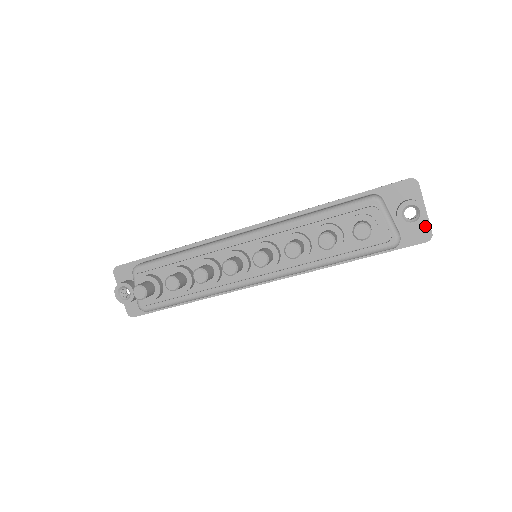
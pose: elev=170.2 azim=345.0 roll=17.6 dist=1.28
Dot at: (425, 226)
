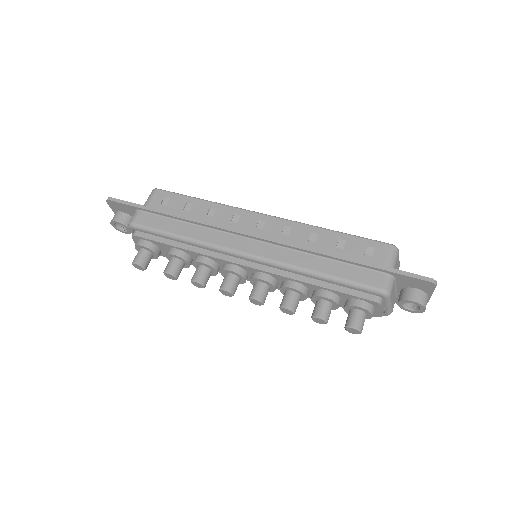
Dot at: occluded
